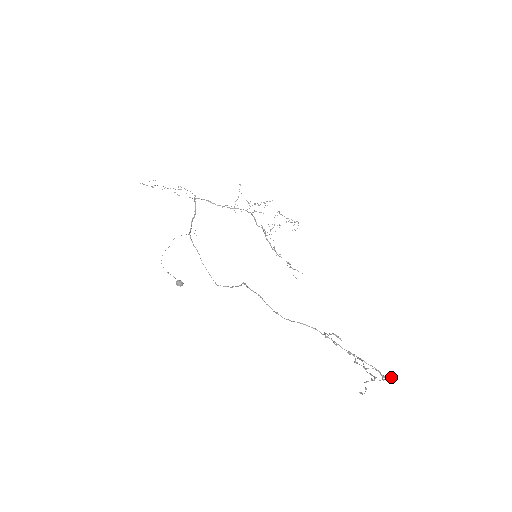
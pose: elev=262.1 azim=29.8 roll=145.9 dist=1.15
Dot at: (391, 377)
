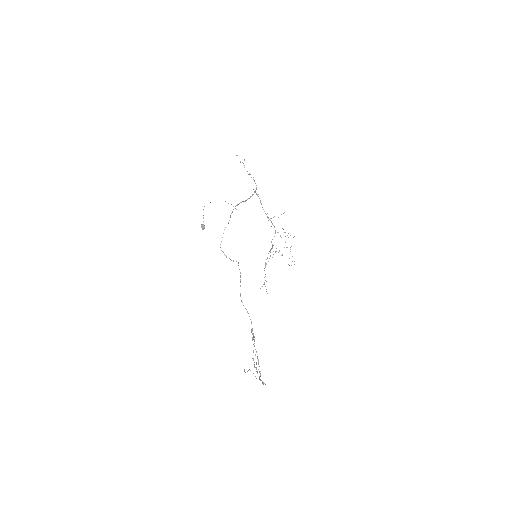
Dot at: (263, 383)
